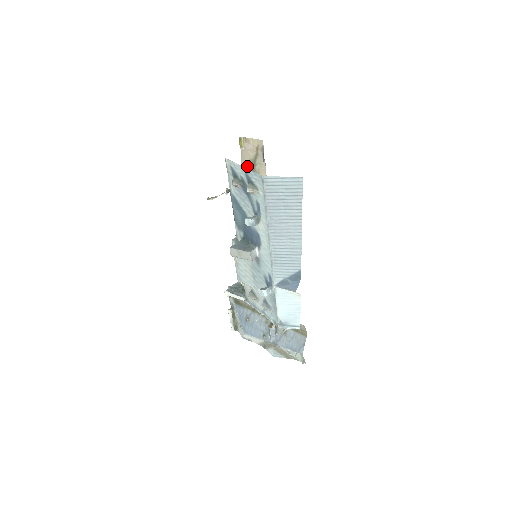
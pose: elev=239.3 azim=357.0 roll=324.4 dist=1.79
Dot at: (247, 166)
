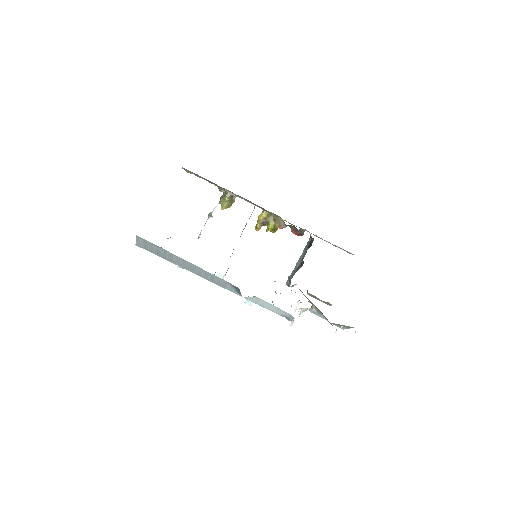
Dot at: (208, 181)
